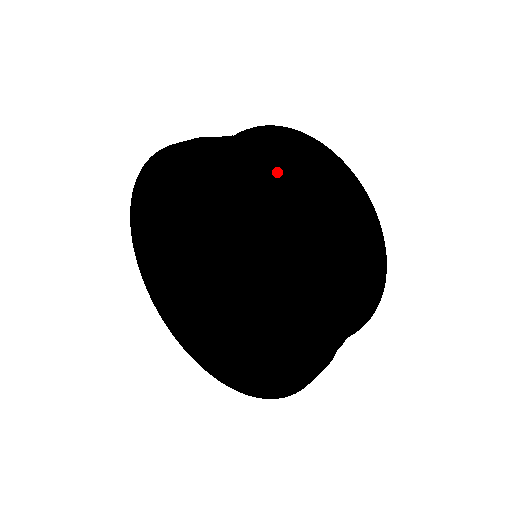
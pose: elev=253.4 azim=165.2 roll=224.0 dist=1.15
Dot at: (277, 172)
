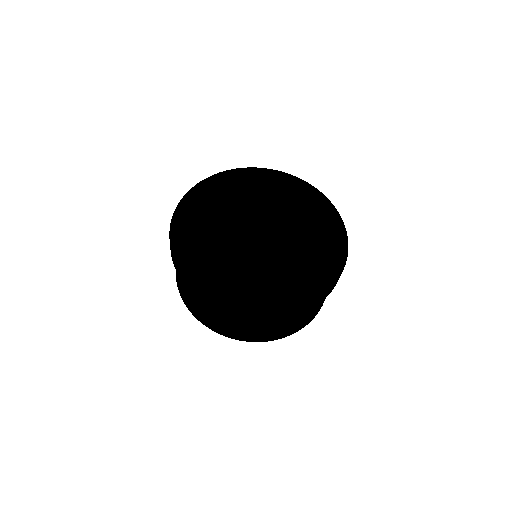
Dot at: occluded
